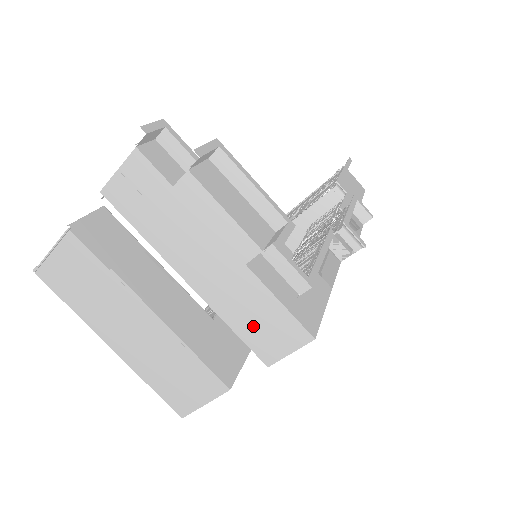
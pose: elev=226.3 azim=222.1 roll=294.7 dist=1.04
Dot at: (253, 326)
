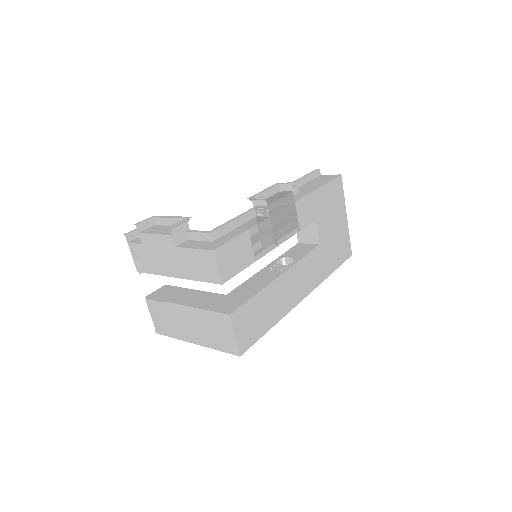
Dot at: (201, 271)
